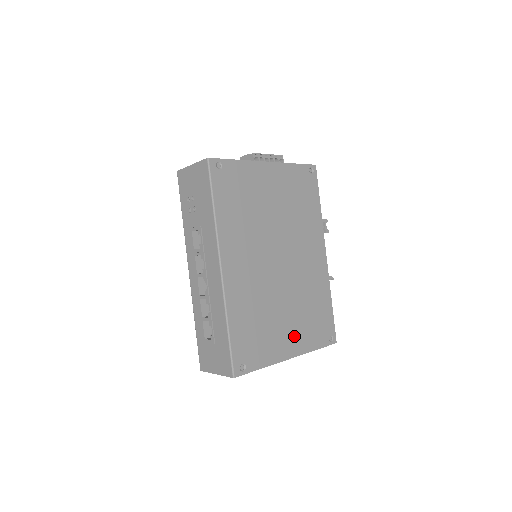
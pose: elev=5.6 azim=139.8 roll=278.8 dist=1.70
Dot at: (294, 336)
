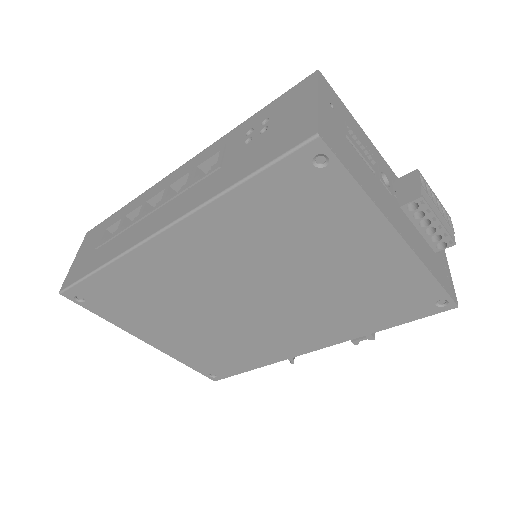
Dot at: (174, 340)
